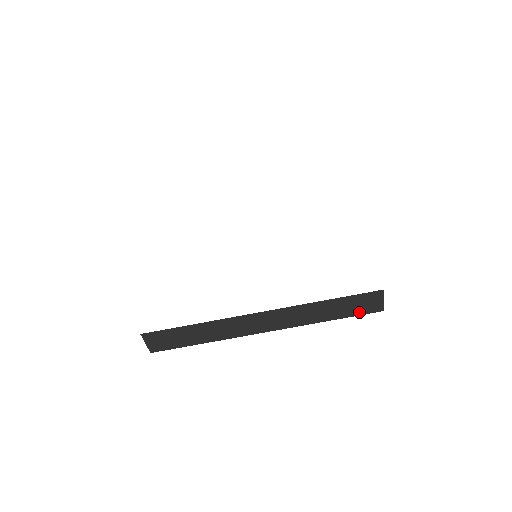
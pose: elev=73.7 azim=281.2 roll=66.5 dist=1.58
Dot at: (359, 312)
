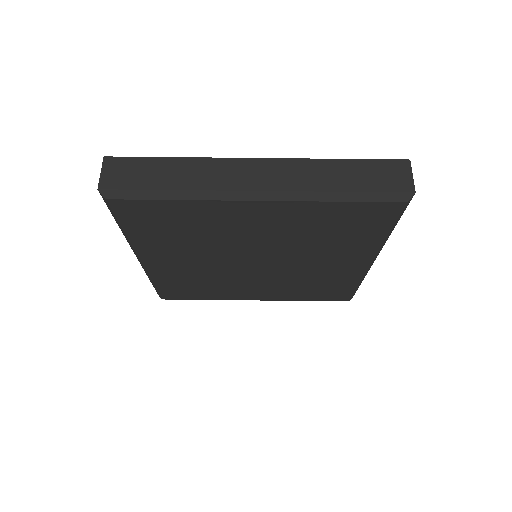
Dot at: (382, 187)
